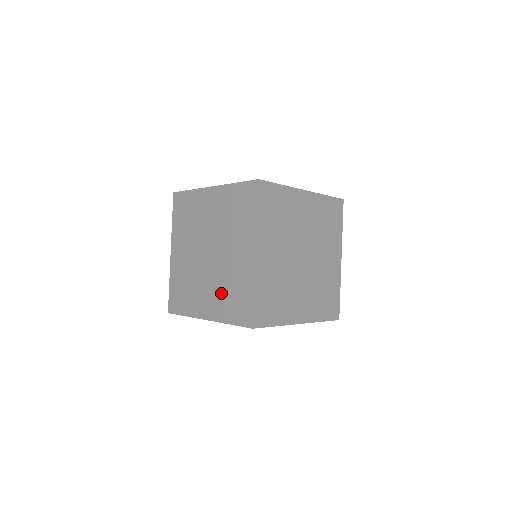
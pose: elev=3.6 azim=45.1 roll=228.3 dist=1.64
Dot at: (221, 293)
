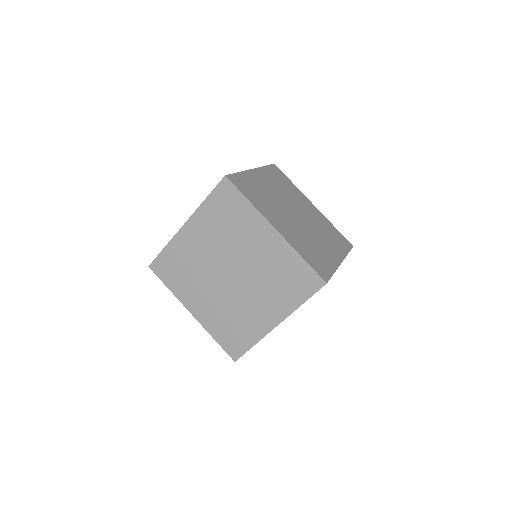
Dot at: (272, 290)
